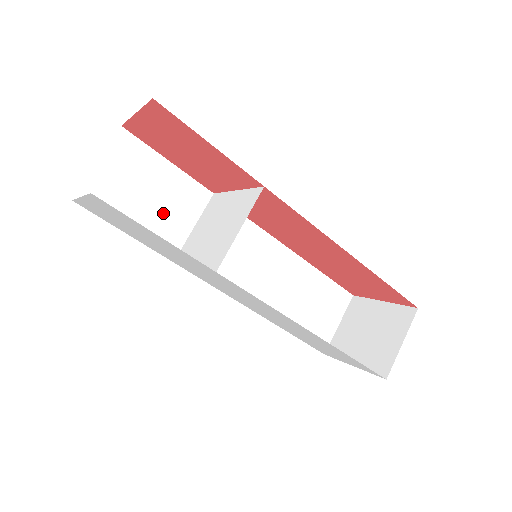
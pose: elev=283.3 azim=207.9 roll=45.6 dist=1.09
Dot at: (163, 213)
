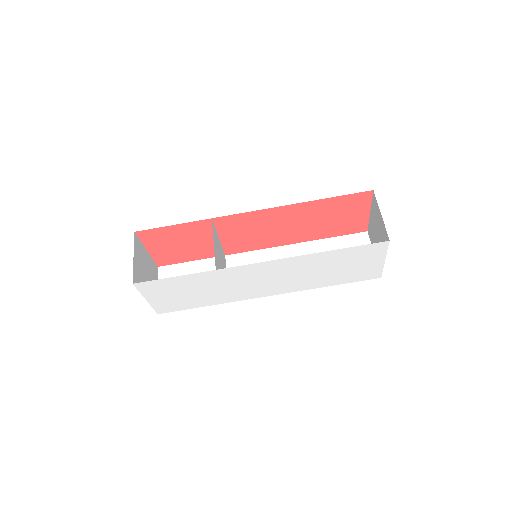
Dot at: occluded
